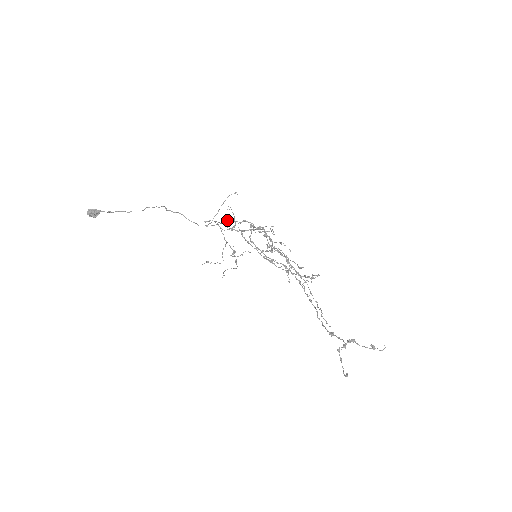
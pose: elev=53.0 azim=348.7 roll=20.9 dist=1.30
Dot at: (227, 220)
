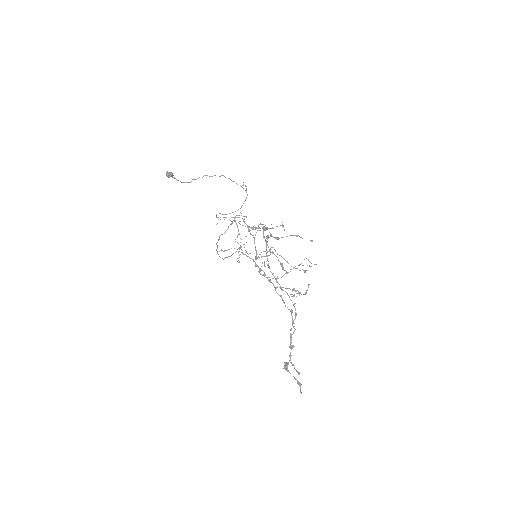
Dot at: (234, 217)
